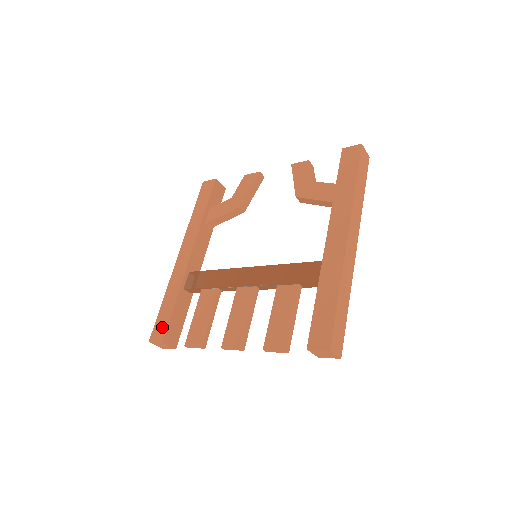
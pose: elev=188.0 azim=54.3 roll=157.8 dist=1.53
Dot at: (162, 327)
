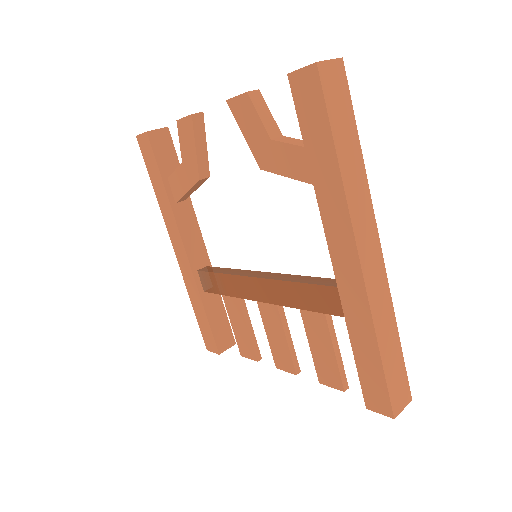
Dot at: (209, 338)
